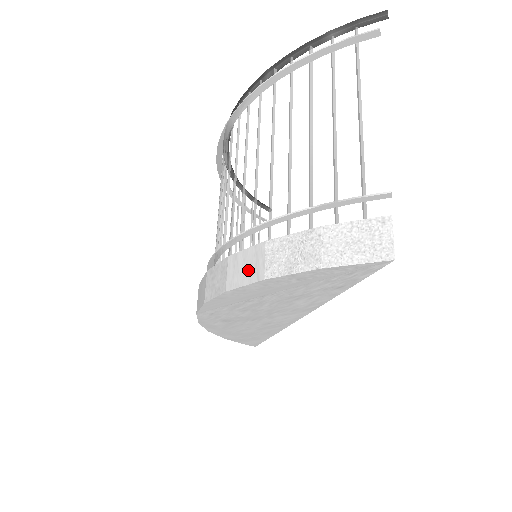
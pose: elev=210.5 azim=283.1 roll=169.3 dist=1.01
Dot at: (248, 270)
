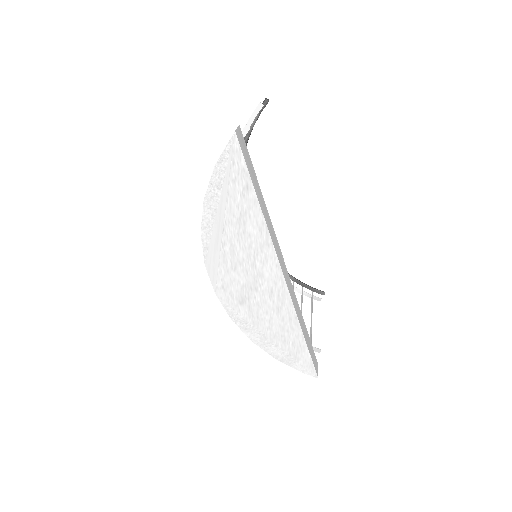
Dot at: occluded
